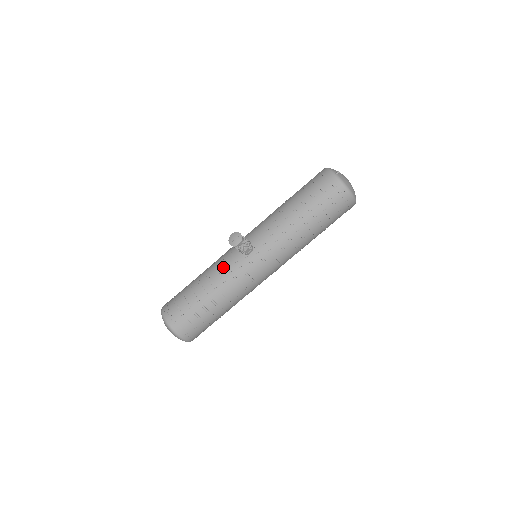
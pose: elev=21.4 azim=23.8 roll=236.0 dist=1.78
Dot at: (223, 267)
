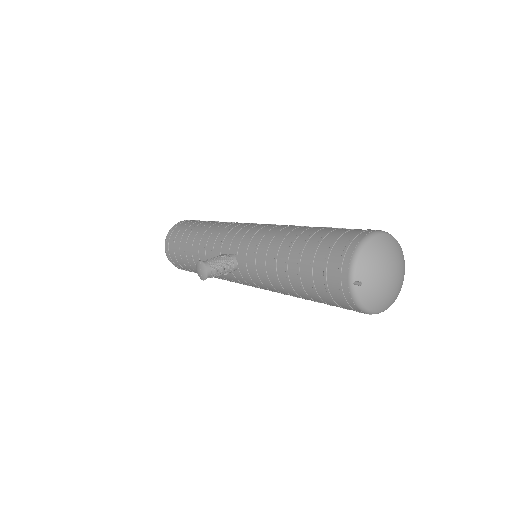
Dot at: (210, 256)
